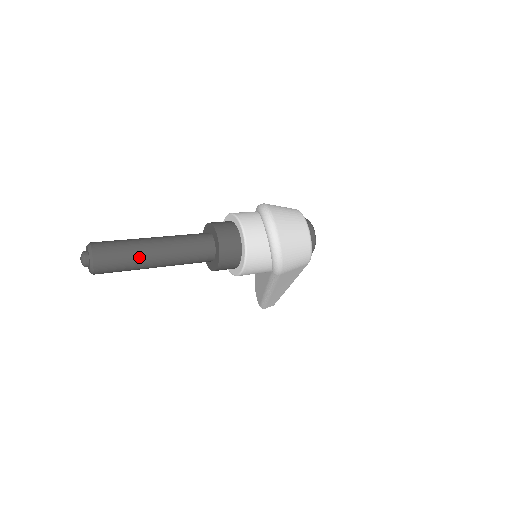
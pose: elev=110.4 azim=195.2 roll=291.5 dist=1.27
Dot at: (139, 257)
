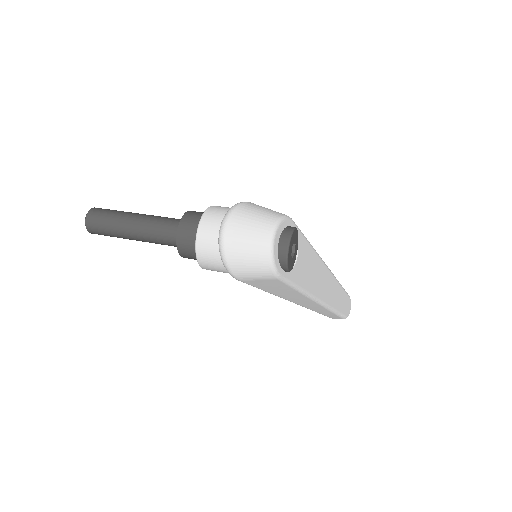
Dot at: (117, 228)
